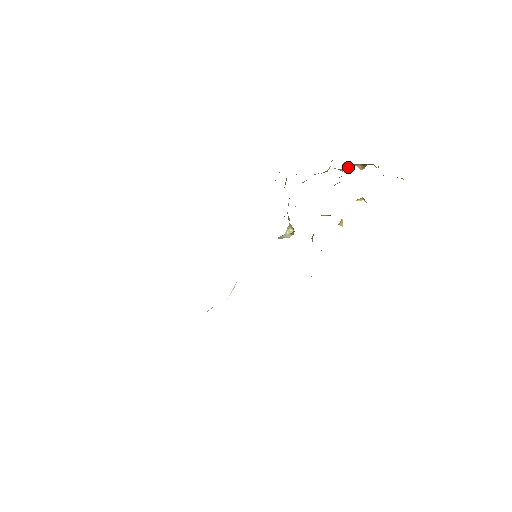
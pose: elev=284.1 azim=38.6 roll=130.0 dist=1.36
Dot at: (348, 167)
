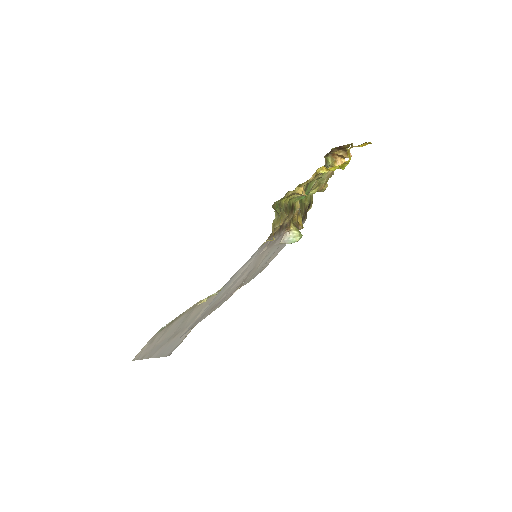
Dot at: occluded
